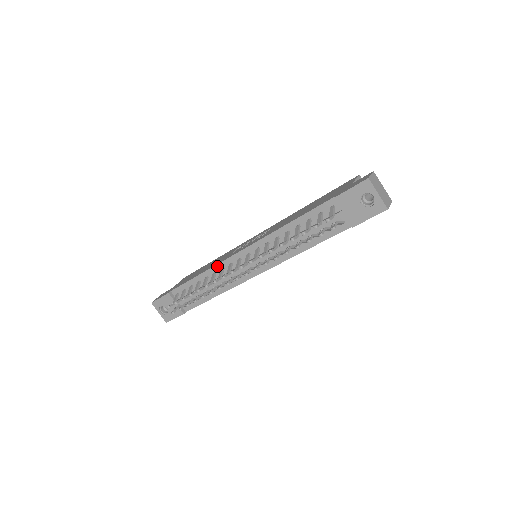
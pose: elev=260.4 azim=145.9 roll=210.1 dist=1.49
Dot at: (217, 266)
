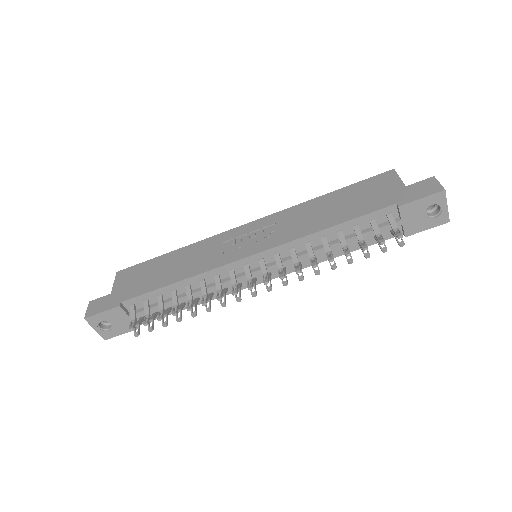
Dot at: (209, 272)
